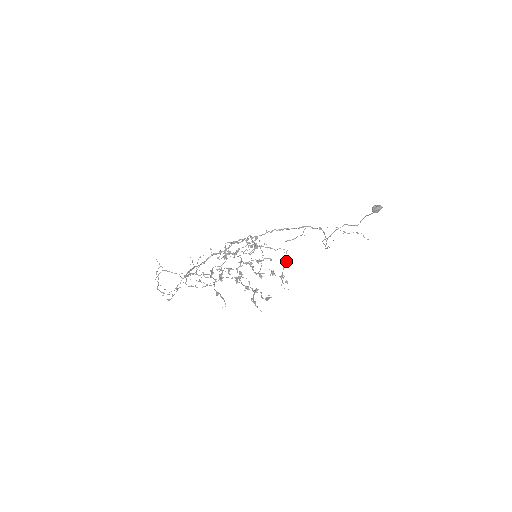
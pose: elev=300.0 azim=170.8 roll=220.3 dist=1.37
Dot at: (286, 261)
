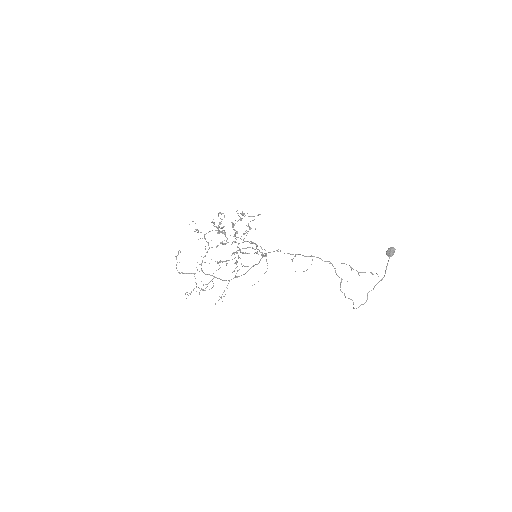
Dot at: occluded
